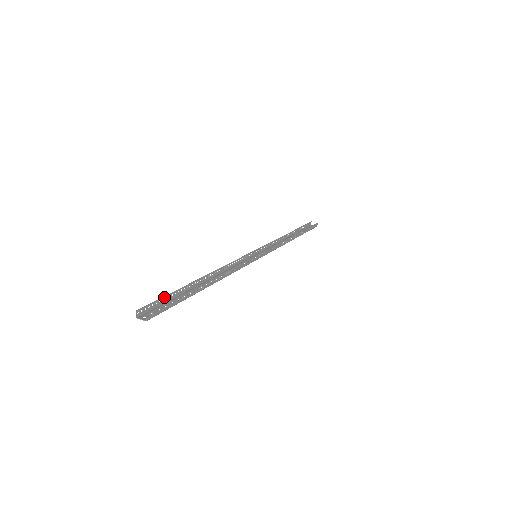
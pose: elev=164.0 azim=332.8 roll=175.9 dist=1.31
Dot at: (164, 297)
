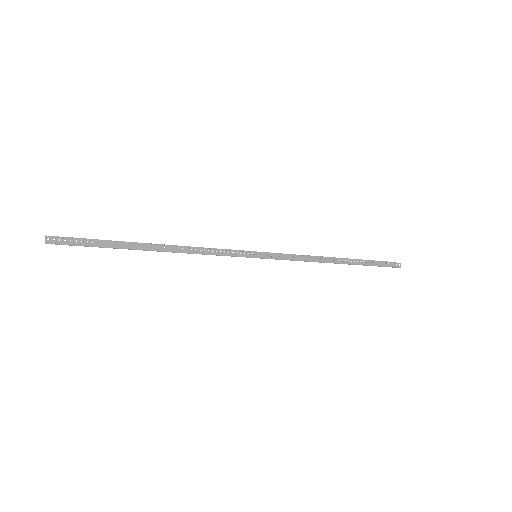
Dot at: occluded
